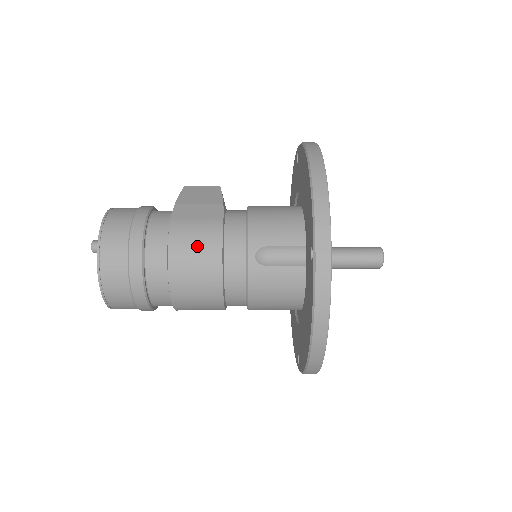
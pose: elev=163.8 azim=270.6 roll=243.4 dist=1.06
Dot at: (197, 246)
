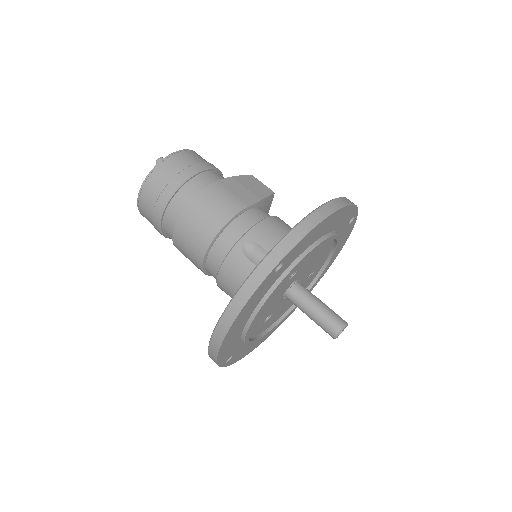
Dot at: (215, 207)
